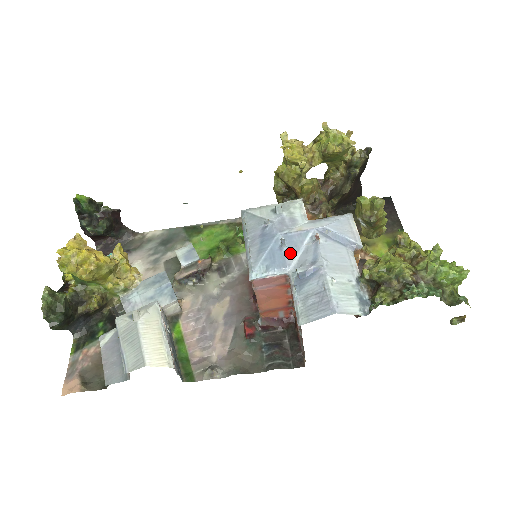
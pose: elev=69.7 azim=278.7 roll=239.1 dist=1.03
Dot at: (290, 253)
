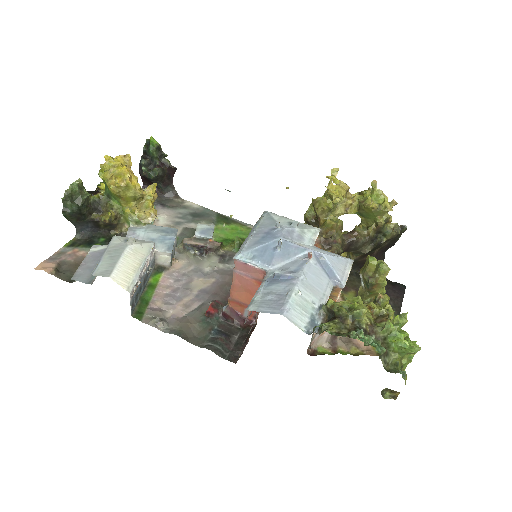
Dot at: (280, 257)
